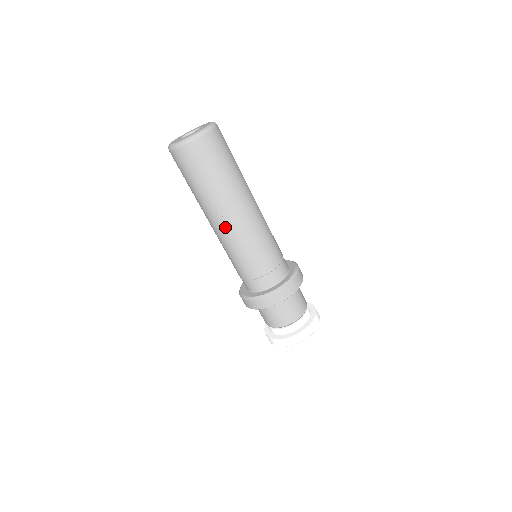
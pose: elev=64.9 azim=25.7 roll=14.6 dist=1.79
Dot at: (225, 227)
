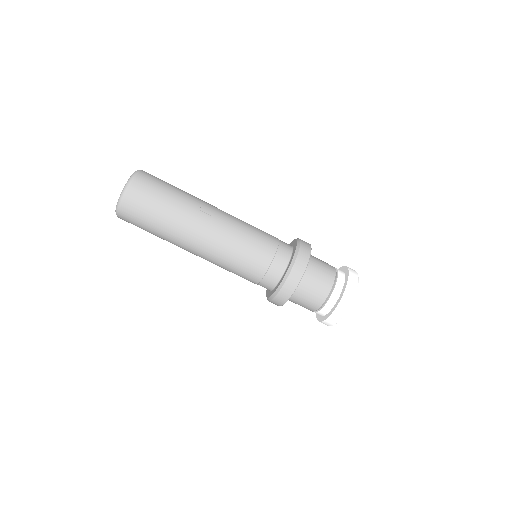
Dot at: (216, 223)
